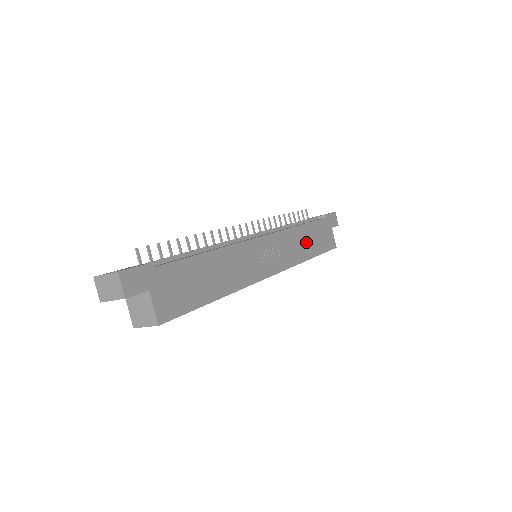
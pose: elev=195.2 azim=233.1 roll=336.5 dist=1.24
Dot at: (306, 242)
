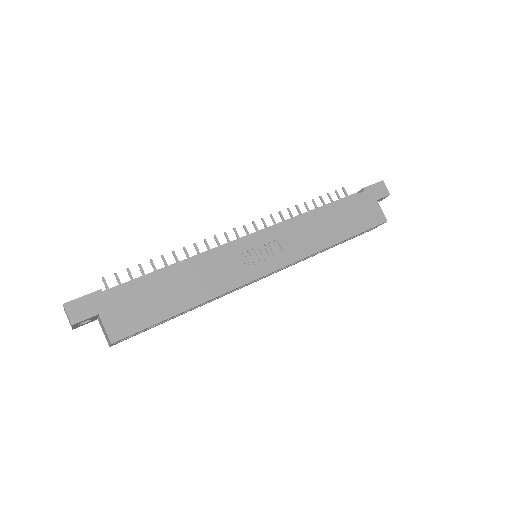
Dot at: (328, 227)
